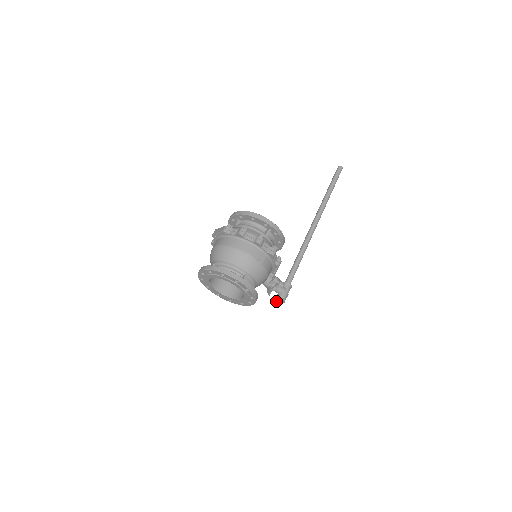
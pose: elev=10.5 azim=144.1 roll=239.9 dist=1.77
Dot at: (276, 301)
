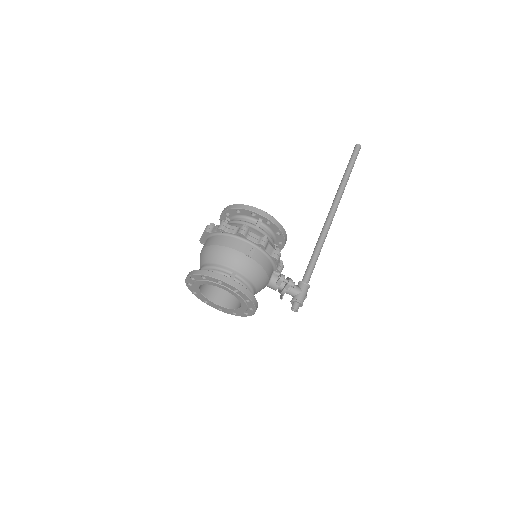
Dot at: occluded
